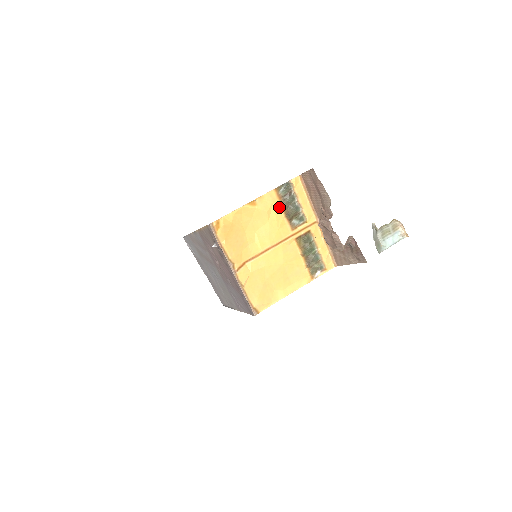
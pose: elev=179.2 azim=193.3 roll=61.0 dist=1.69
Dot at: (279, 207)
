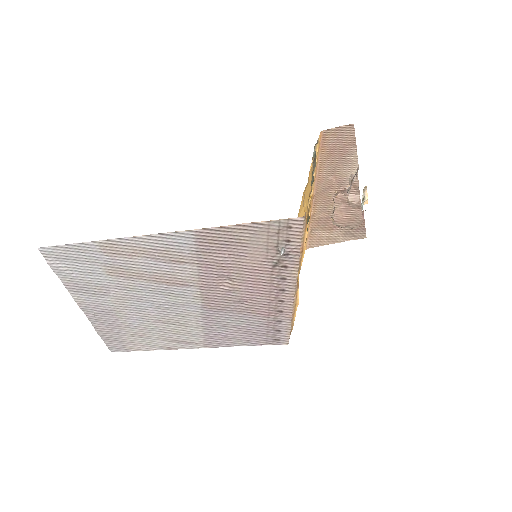
Dot at: occluded
